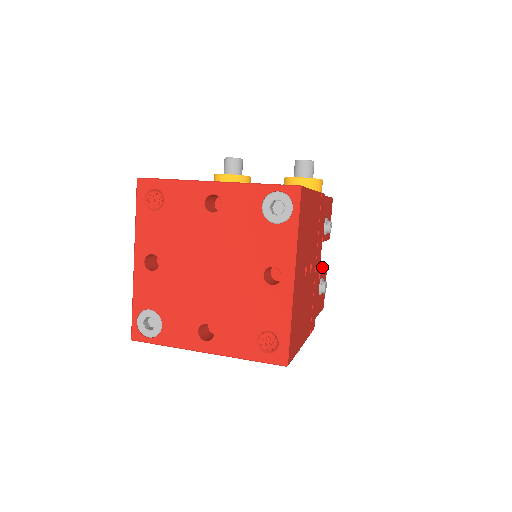
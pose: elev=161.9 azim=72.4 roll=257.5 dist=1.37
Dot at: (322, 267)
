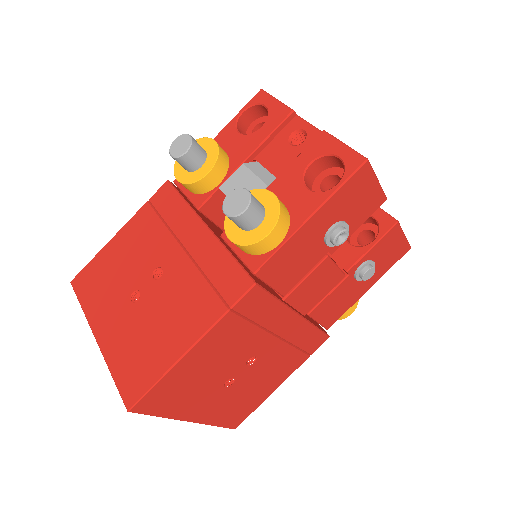
Dot at: (390, 219)
